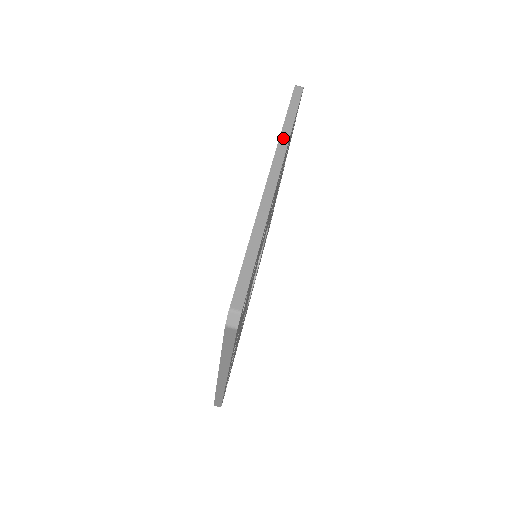
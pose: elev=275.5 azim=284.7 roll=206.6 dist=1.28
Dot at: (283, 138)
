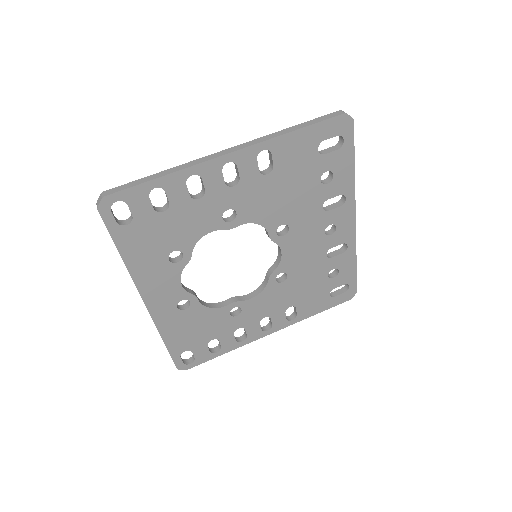
Dot at: occluded
